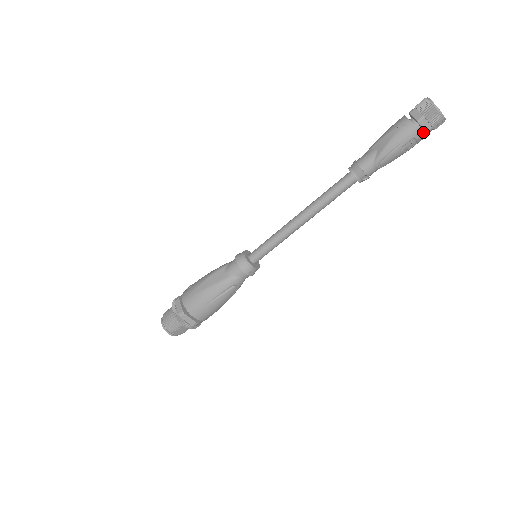
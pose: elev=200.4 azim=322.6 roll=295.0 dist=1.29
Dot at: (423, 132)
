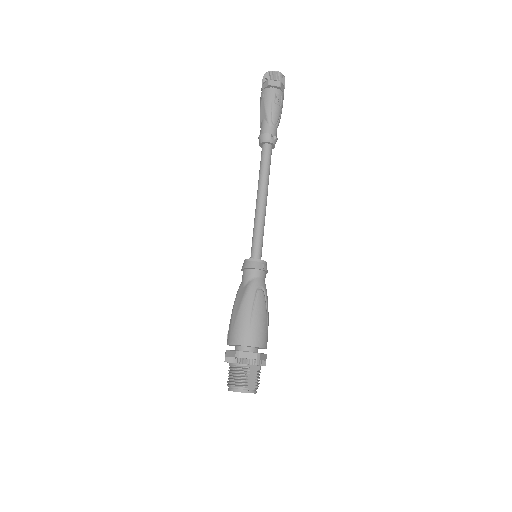
Dot at: occluded
